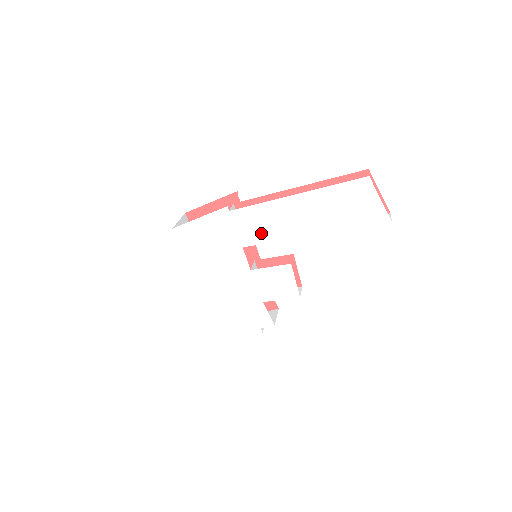
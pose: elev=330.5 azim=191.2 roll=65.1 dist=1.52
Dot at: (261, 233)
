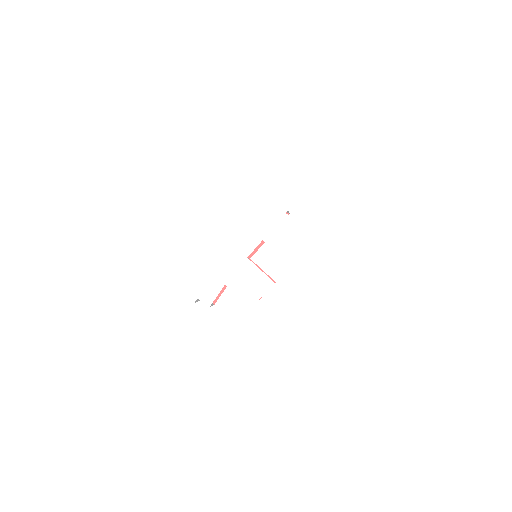
Dot at: (284, 246)
